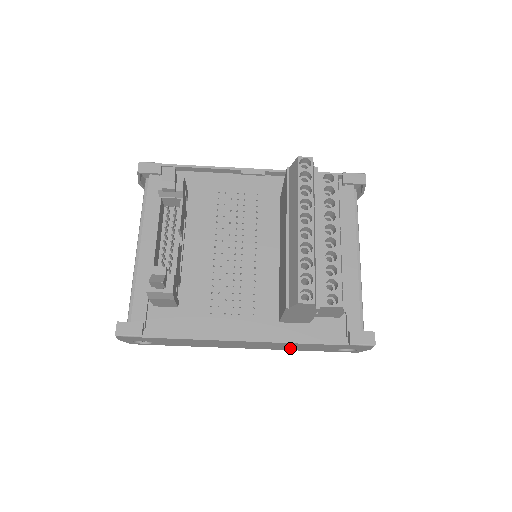
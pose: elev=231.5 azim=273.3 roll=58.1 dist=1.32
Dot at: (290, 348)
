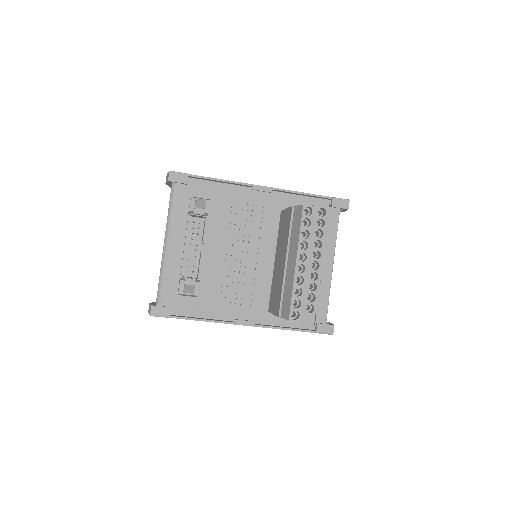
Dot at: occluded
